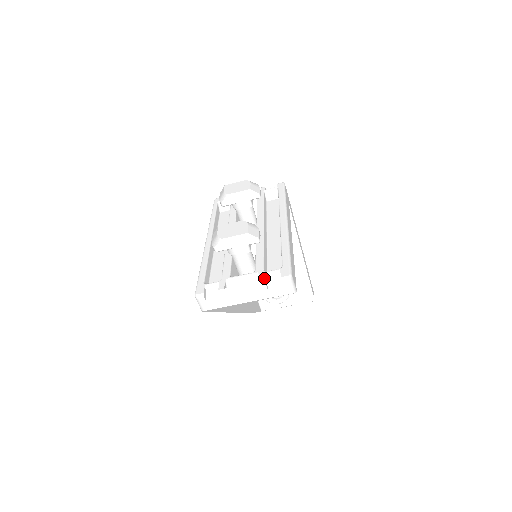
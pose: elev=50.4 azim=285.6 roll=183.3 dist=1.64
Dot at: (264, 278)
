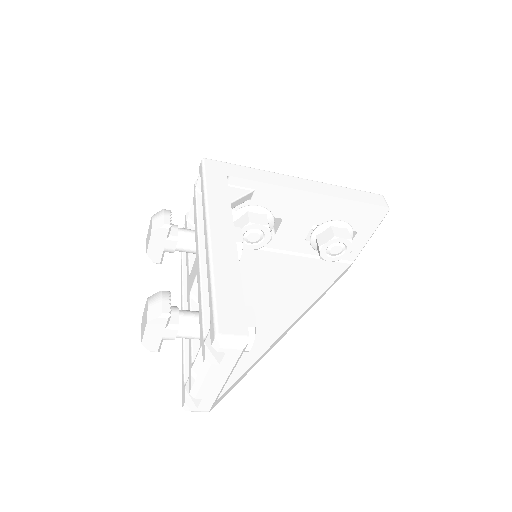
Dot at: (204, 355)
